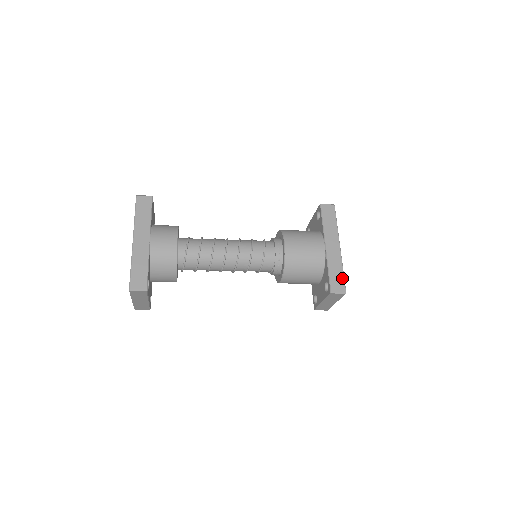
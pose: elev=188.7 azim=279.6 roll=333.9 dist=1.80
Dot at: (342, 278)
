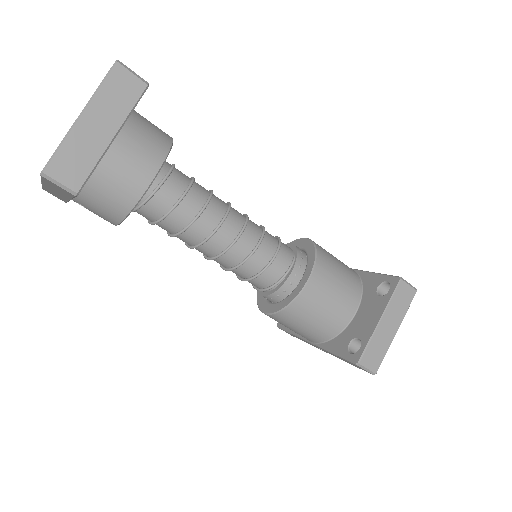
Dot at: occluded
